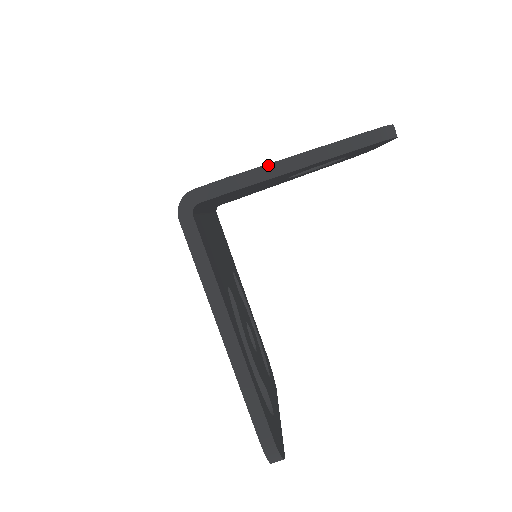
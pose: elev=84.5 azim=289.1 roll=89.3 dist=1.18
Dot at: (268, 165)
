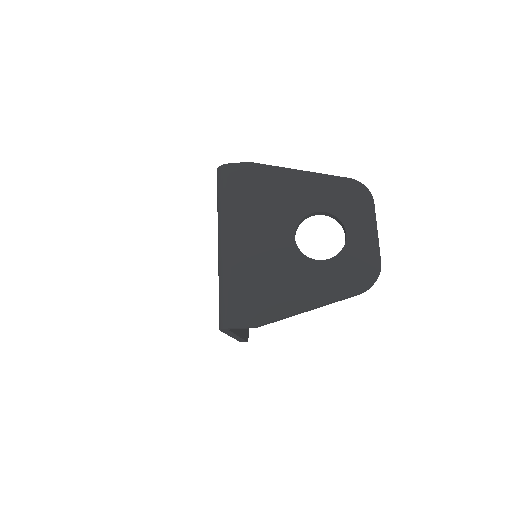
Dot at: (283, 318)
